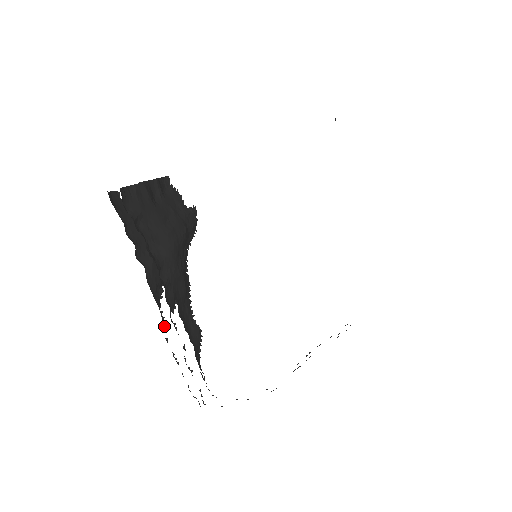
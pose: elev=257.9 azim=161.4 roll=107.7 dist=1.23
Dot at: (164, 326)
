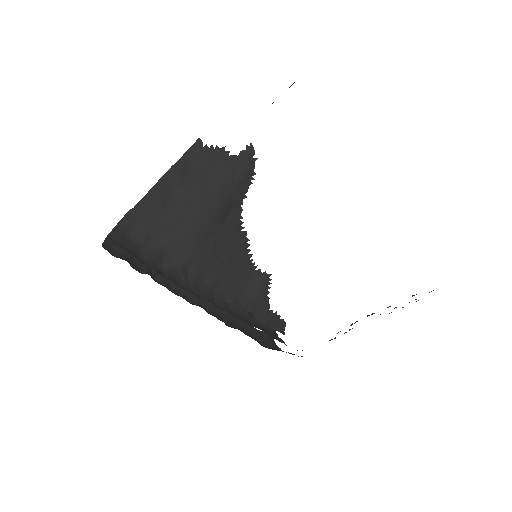
Dot at: occluded
